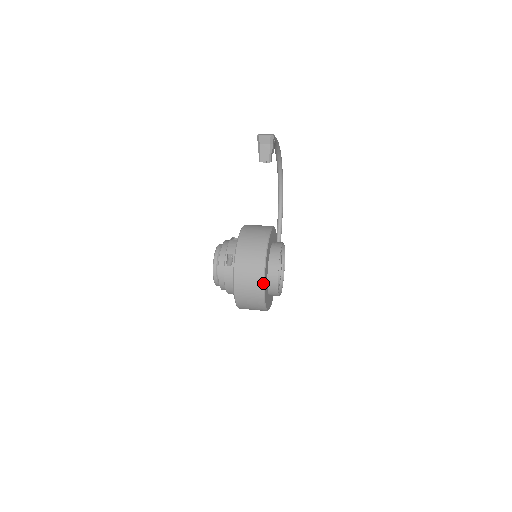
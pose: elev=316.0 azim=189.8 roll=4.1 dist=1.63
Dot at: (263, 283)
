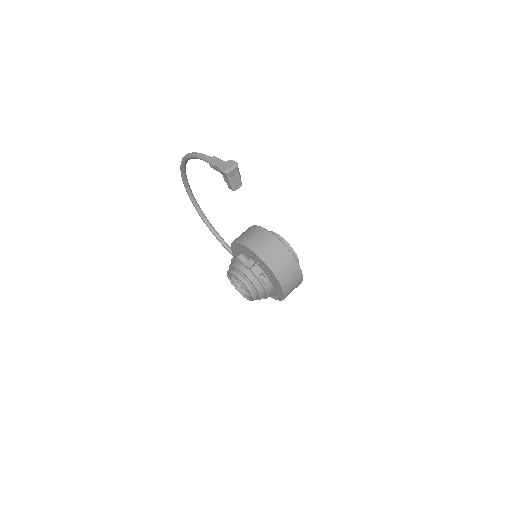
Dot at: (301, 273)
